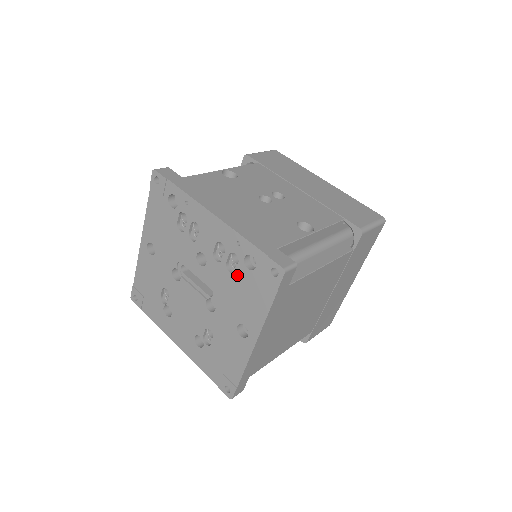
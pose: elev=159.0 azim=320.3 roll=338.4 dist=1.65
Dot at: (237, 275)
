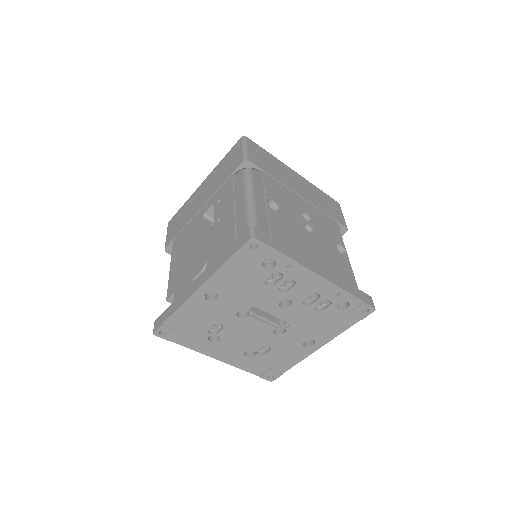
Dot at: (324, 313)
